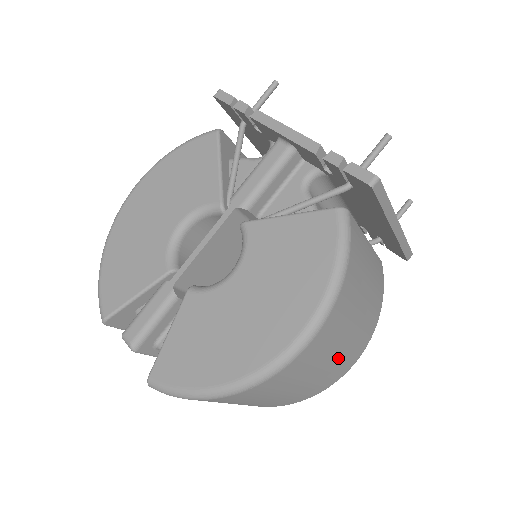
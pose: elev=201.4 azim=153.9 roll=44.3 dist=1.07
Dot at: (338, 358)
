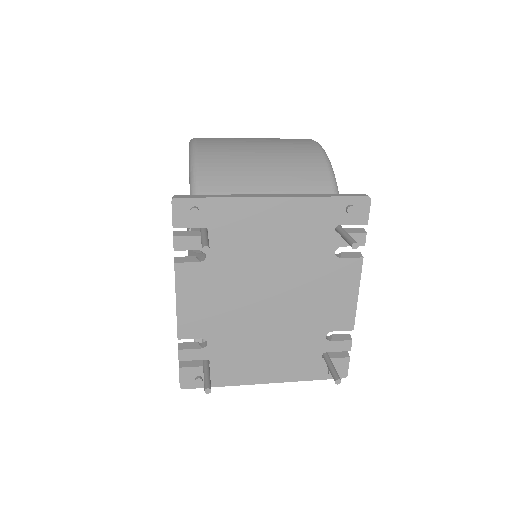
Dot at: occluded
